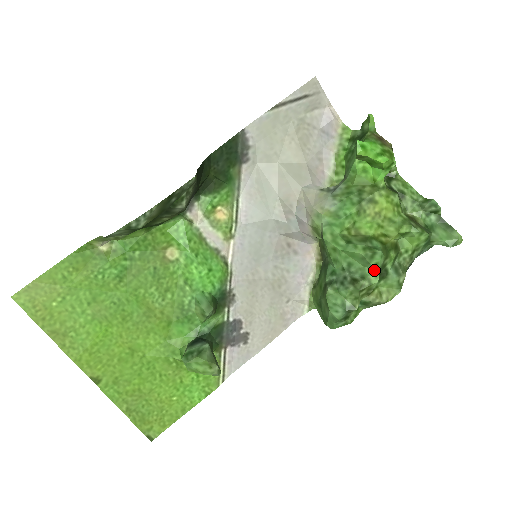
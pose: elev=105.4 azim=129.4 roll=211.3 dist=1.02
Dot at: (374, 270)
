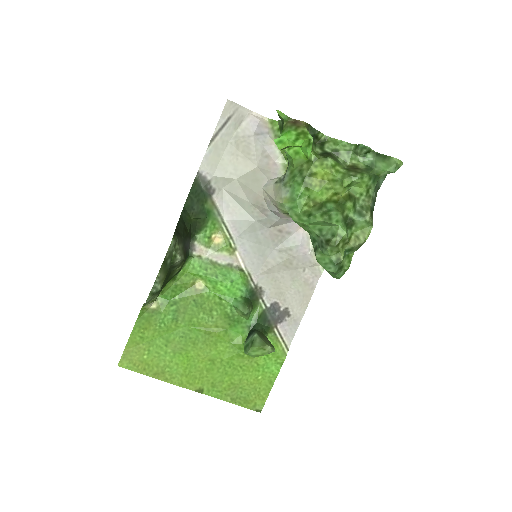
Dot at: (338, 226)
